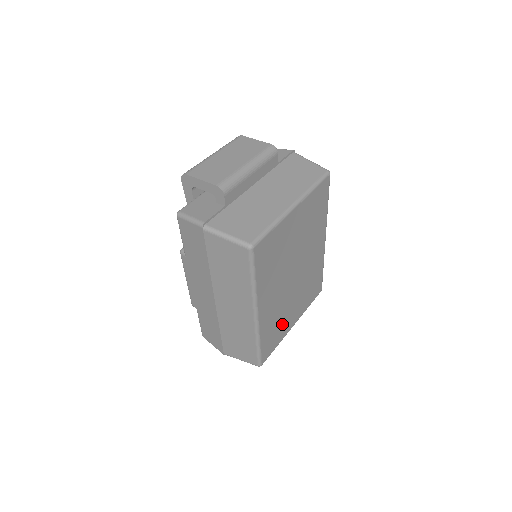
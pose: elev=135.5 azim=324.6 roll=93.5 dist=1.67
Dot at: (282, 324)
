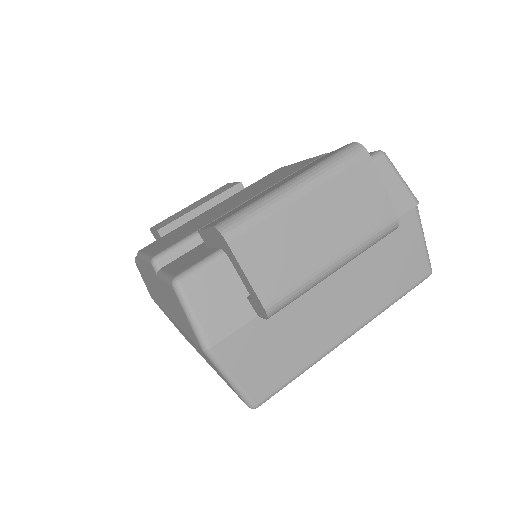
Dot at: occluded
